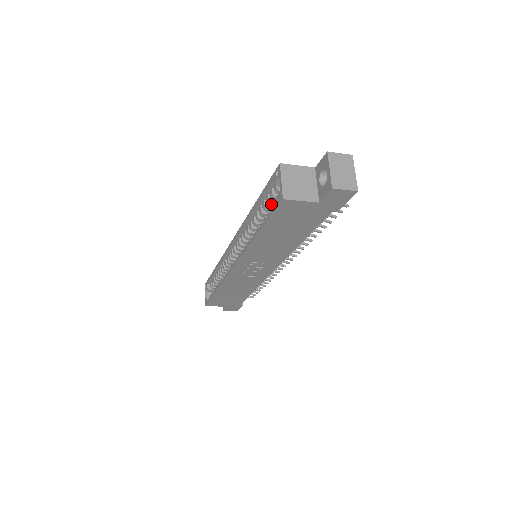
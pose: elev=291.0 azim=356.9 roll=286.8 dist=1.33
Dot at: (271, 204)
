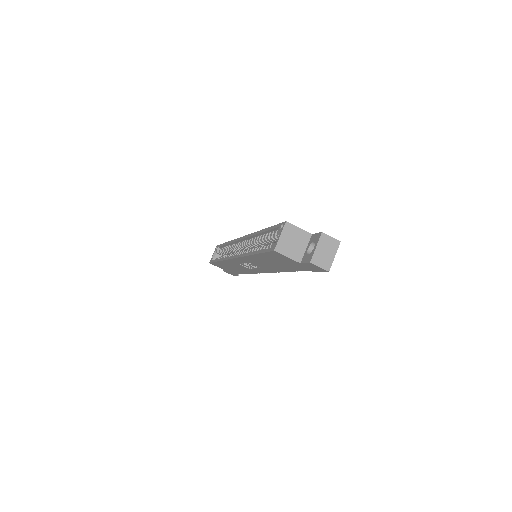
Dot at: (272, 239)
